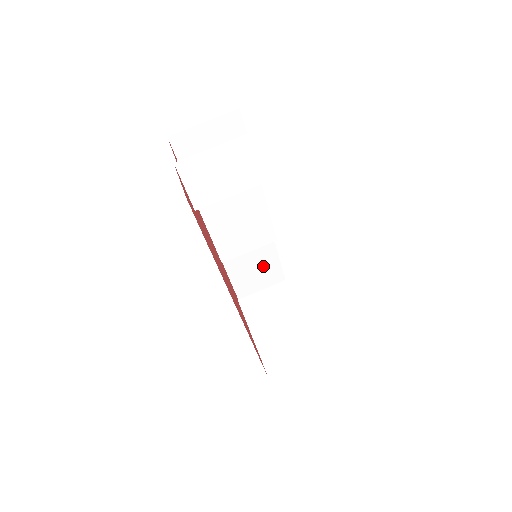
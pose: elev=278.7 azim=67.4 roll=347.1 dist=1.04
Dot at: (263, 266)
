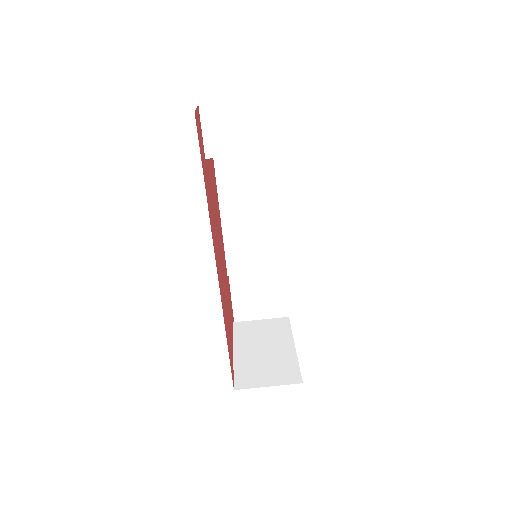
Dot at: (268, 302)
